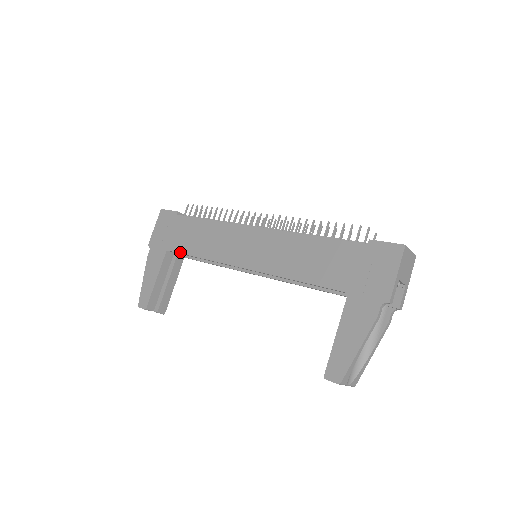
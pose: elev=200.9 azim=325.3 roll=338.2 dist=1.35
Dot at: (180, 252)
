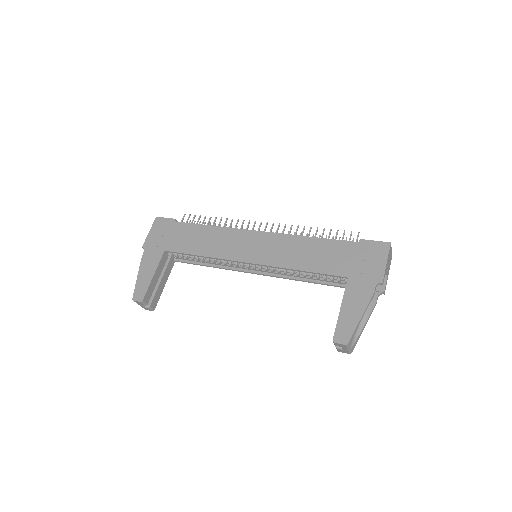
Dot at: (180, 252)
